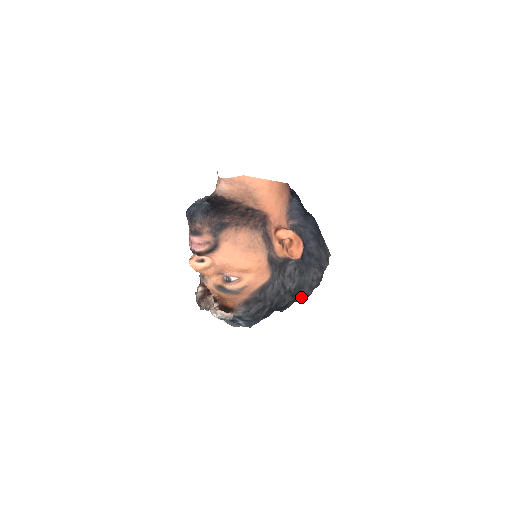
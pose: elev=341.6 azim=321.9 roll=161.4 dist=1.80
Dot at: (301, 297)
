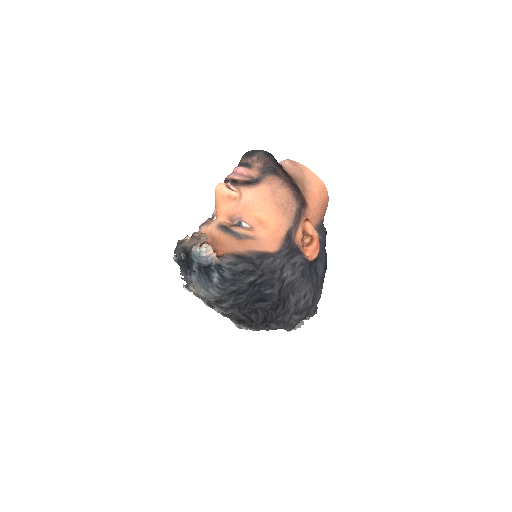
Dot at: (280, 310)
